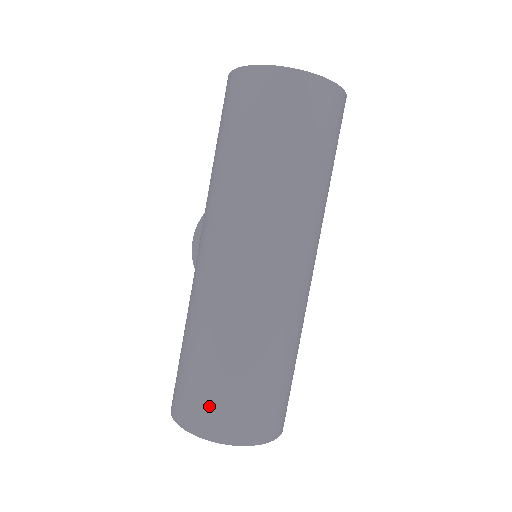
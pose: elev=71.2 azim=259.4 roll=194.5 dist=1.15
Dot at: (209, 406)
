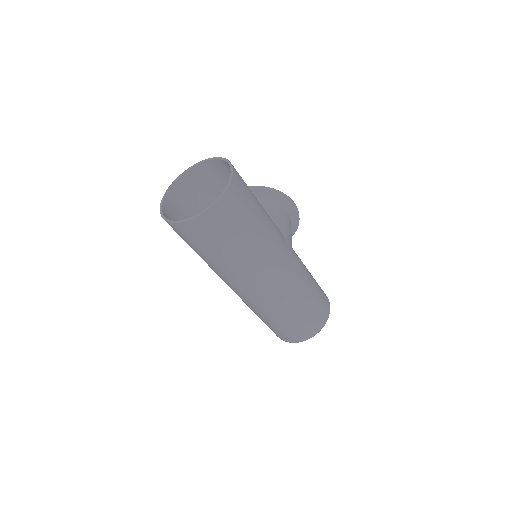
Dot at: (283, 335)
